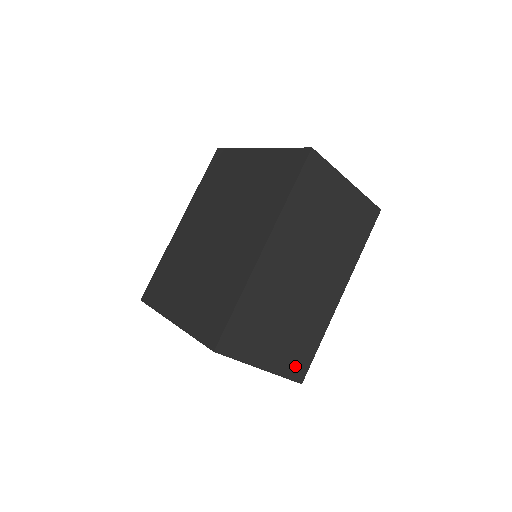
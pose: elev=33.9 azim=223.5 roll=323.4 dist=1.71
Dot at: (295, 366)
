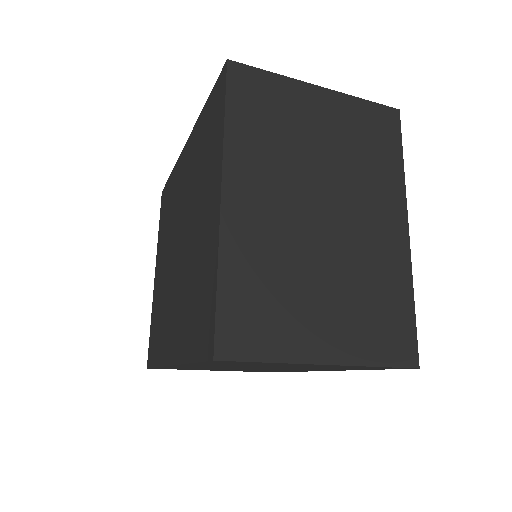
Dot at: occluded
